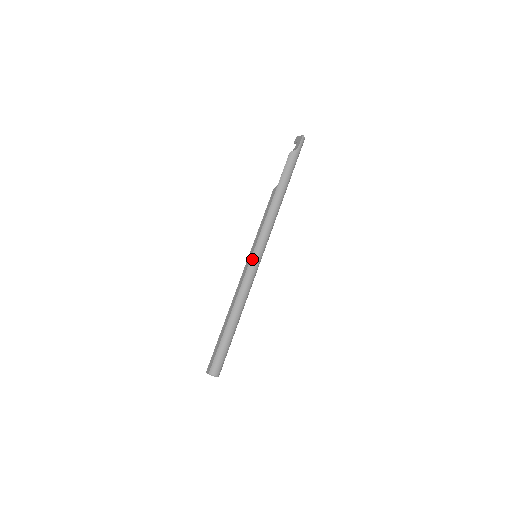
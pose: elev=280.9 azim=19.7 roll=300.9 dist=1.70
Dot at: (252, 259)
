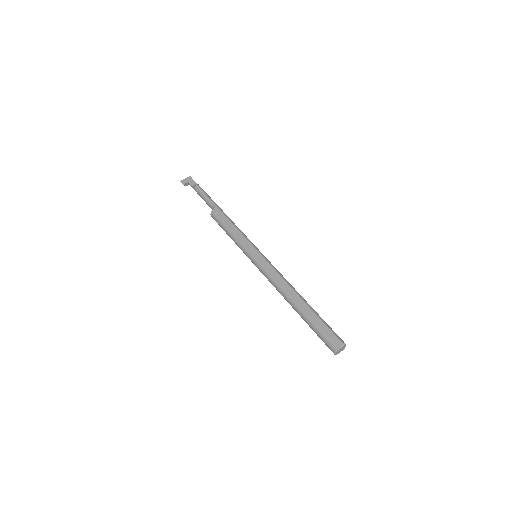
Dot at: (262, 254)
